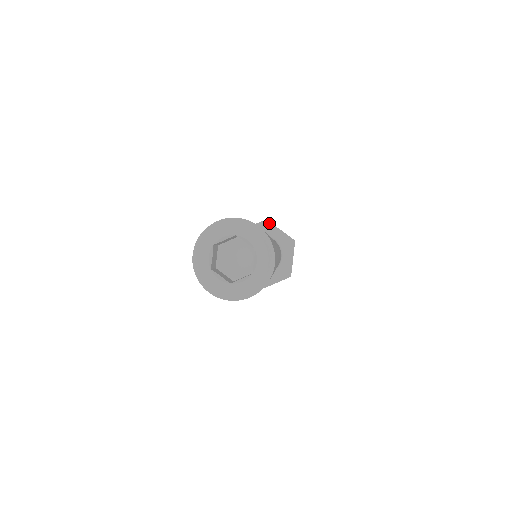
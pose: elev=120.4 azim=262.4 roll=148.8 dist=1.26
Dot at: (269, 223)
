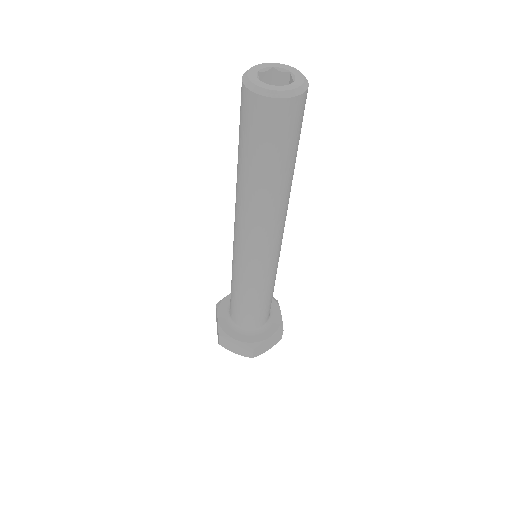
Dot at: occluded
